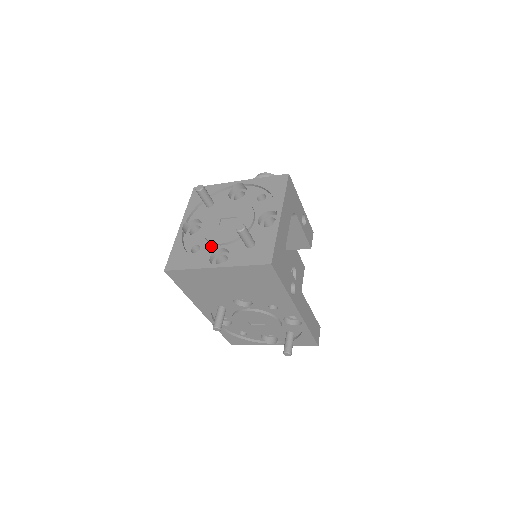
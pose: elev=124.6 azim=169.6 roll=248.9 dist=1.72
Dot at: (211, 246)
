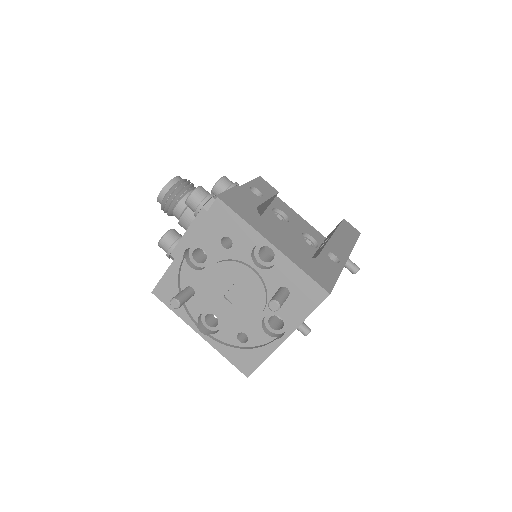
Dot at: (252, 324)
